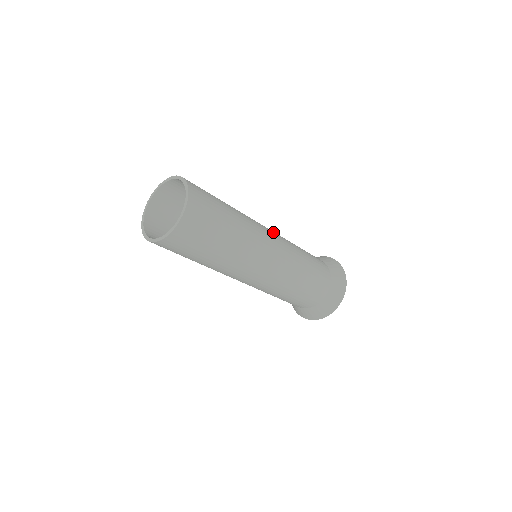
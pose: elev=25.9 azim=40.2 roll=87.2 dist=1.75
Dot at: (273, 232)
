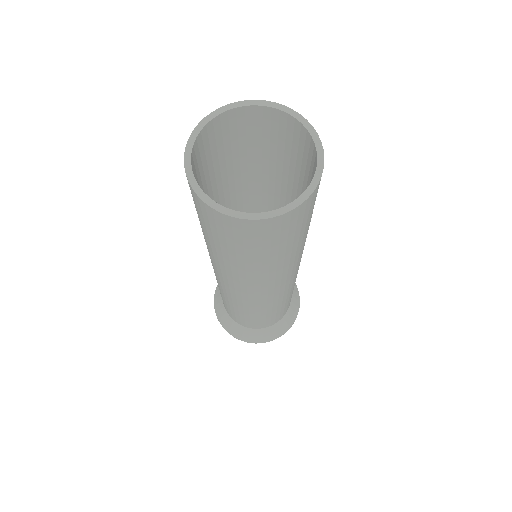
Dot at: occluded
